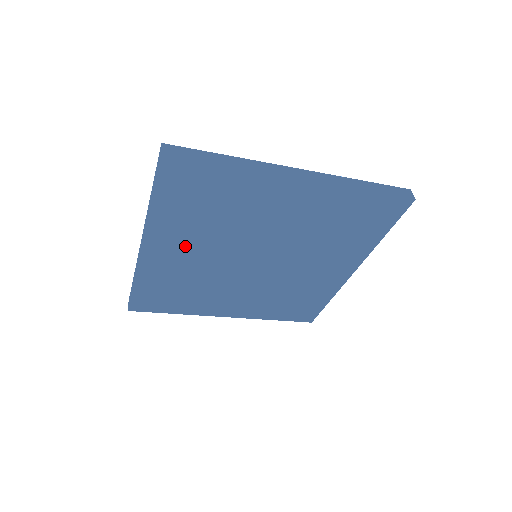
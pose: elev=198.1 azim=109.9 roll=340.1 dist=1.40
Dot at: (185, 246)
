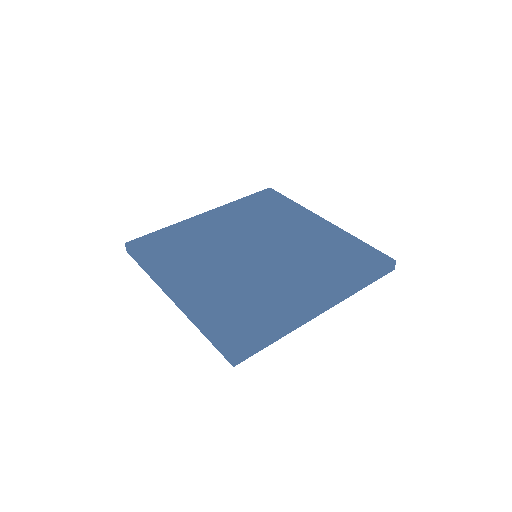
Dot at: occluded
